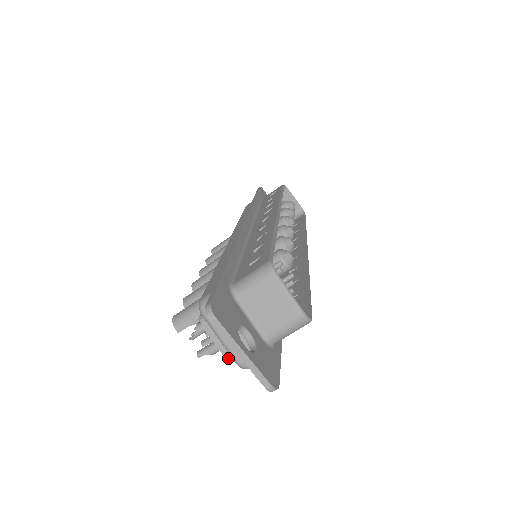
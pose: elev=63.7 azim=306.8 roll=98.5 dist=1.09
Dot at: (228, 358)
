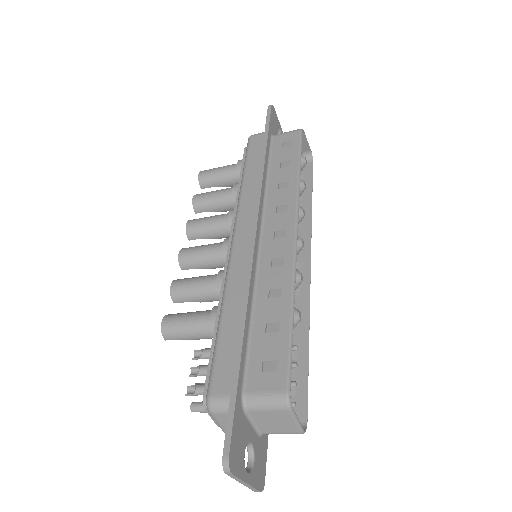
Dot at: occluded
